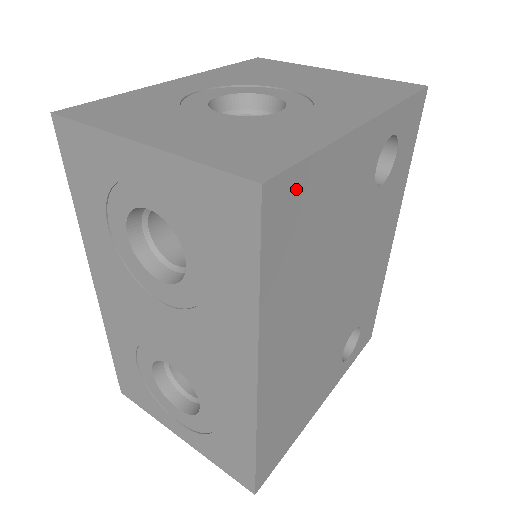
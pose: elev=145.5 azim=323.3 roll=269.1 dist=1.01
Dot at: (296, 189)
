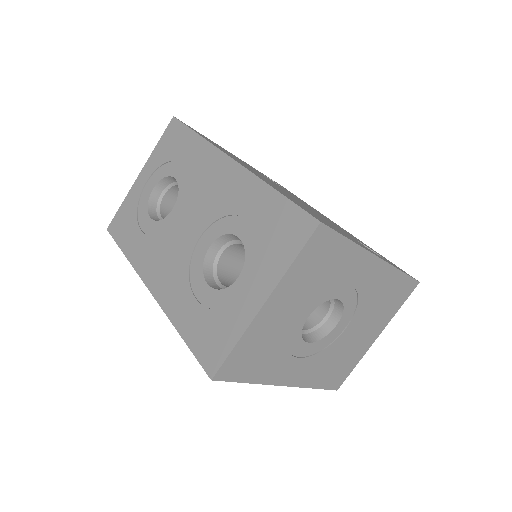
Dot at: occluded
